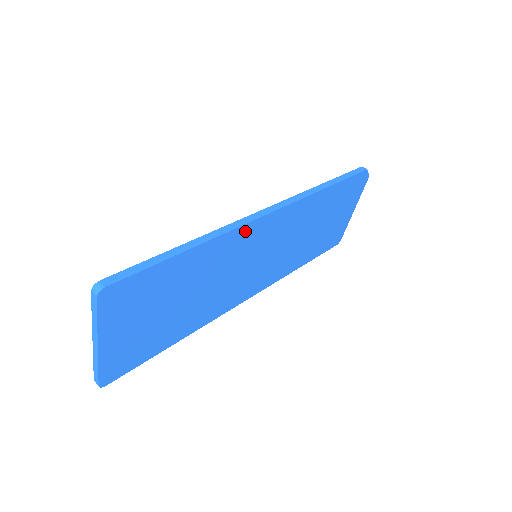
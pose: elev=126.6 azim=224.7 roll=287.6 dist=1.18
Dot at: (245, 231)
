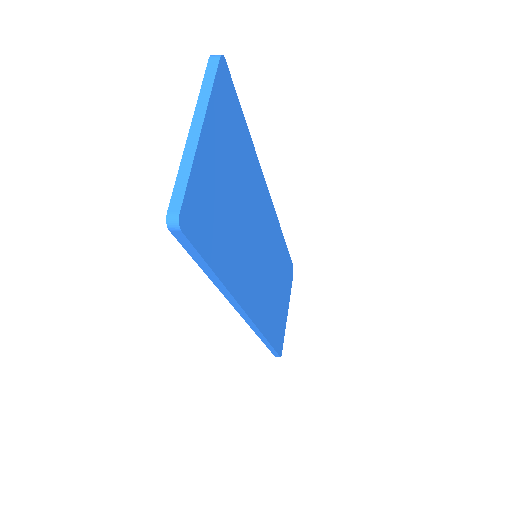
Dot at: (263, 189)
